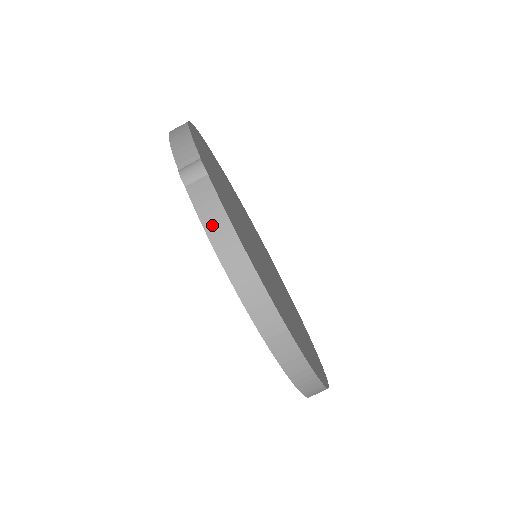
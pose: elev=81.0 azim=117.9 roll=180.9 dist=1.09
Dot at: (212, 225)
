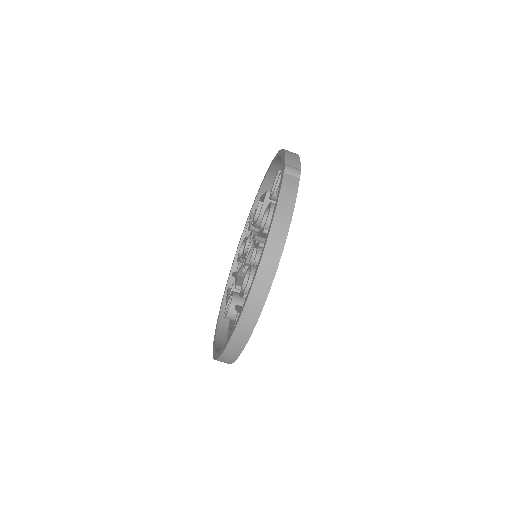
Dot at: (284, 200)
